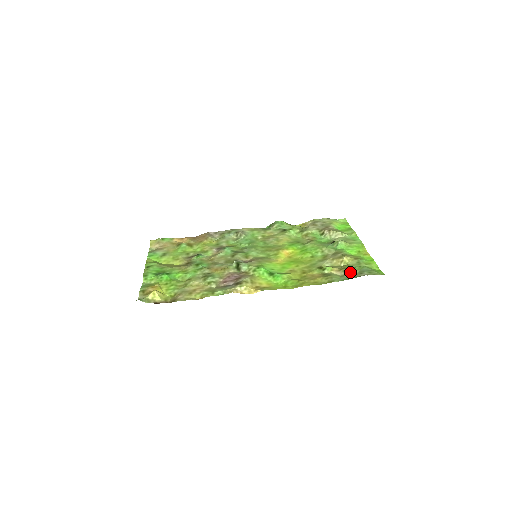
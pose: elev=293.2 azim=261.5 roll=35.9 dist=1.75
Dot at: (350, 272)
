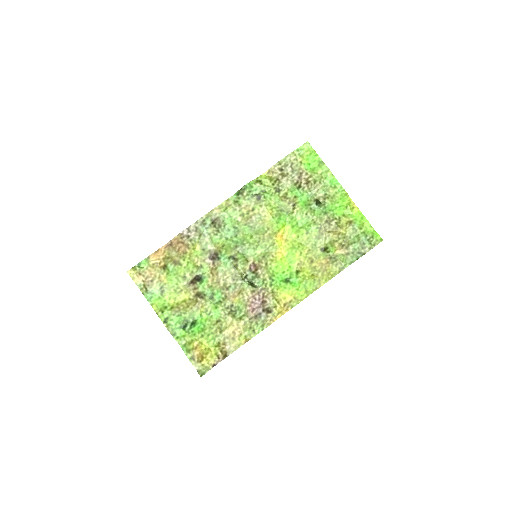
Dot at: (353, 249)
